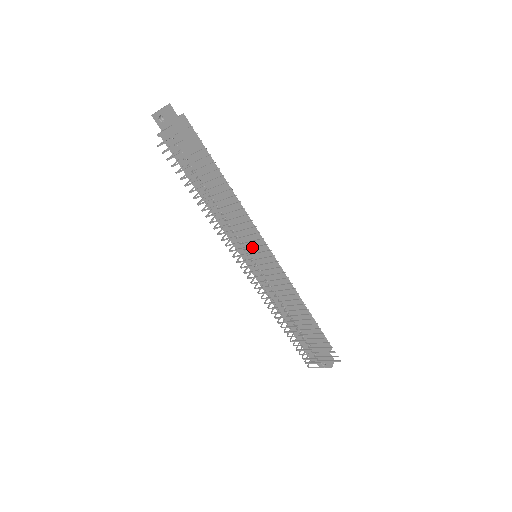
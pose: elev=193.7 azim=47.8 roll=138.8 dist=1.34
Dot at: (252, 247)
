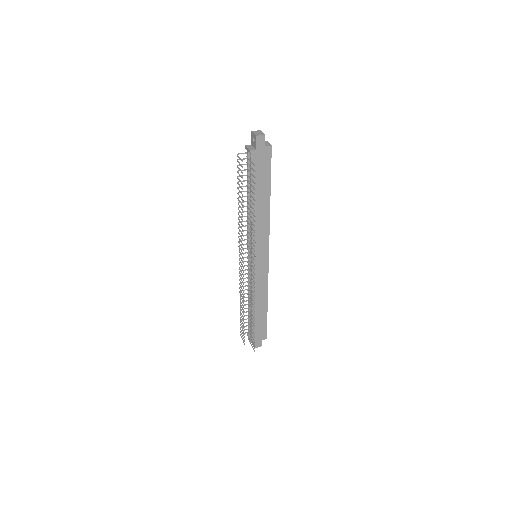
Dot at: occluded
